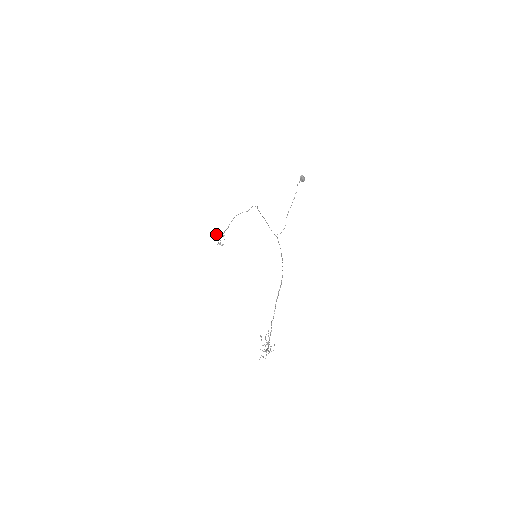
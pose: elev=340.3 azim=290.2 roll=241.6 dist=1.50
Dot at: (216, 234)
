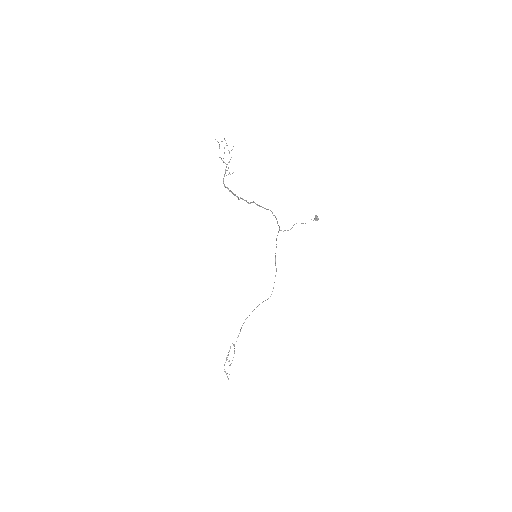
Dot at: occluded
